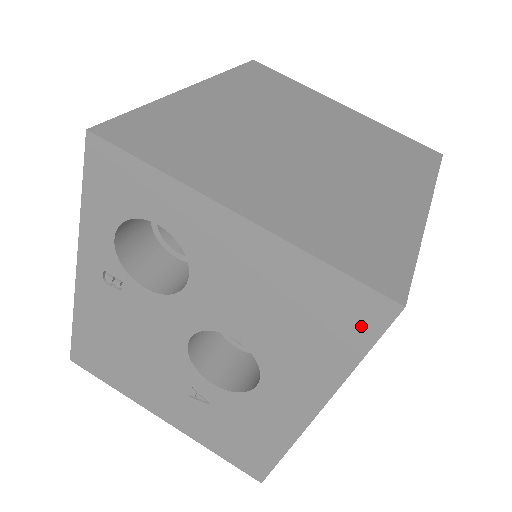
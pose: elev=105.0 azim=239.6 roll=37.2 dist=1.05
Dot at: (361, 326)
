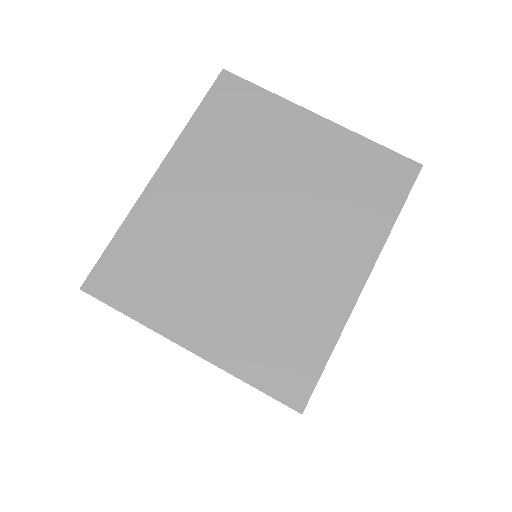
Dot at: occluded
